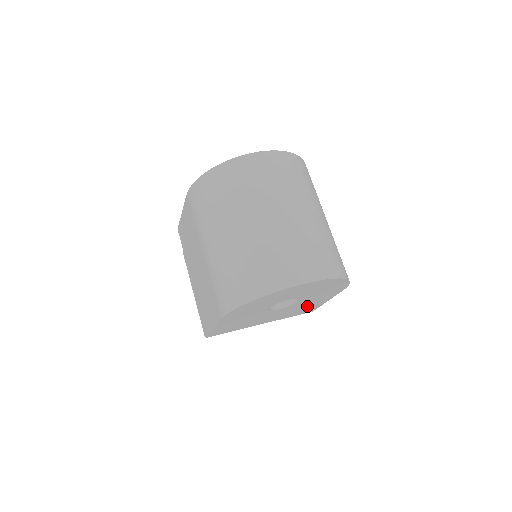
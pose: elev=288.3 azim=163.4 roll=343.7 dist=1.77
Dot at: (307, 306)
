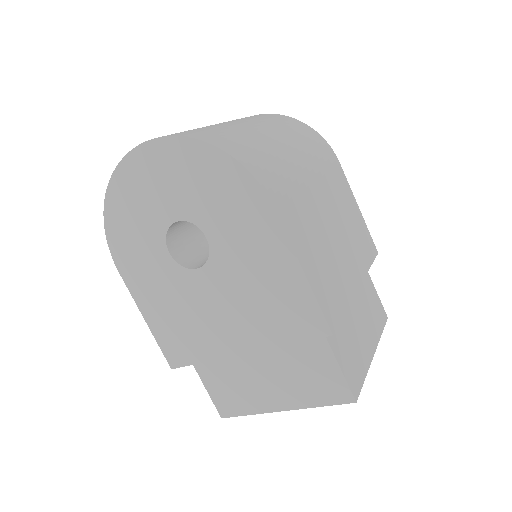
Dot at: (269, 284)
